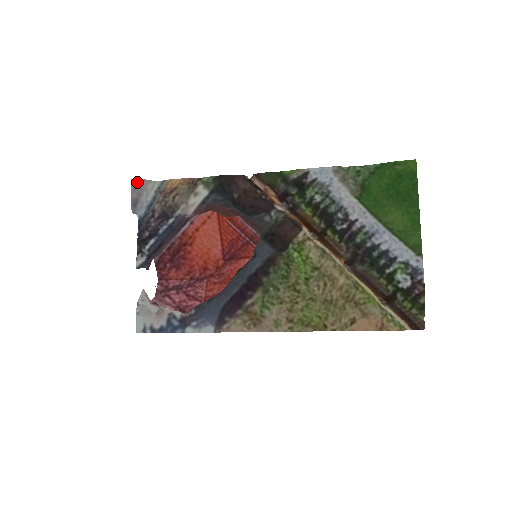
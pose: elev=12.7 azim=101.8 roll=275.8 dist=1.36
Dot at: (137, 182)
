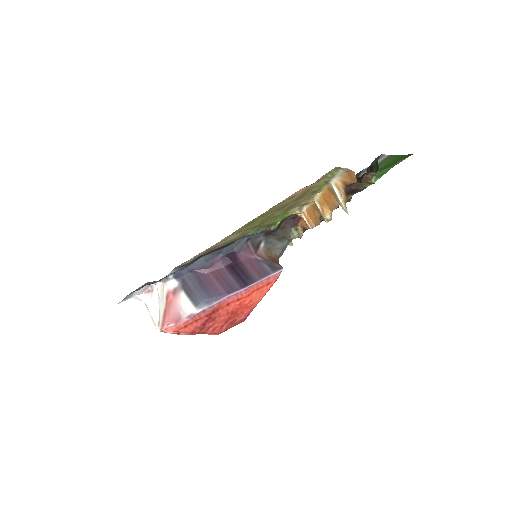
Dot at: occluded
